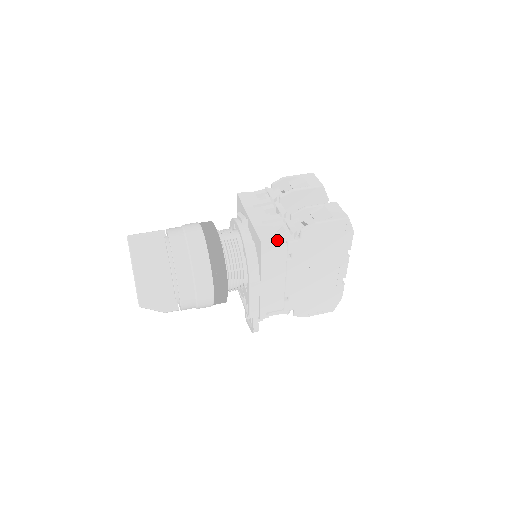
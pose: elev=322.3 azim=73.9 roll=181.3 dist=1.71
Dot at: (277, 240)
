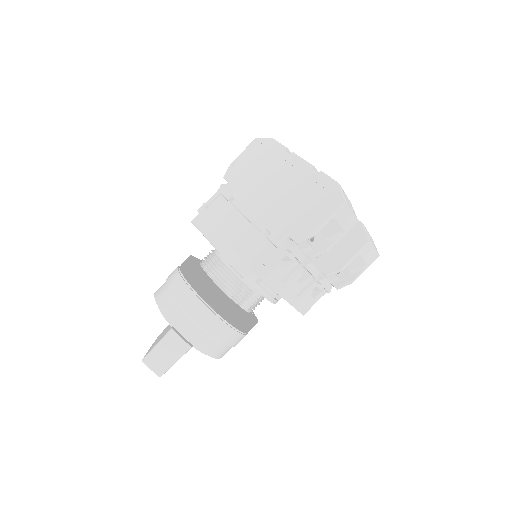
Dot at: (314, 301)
